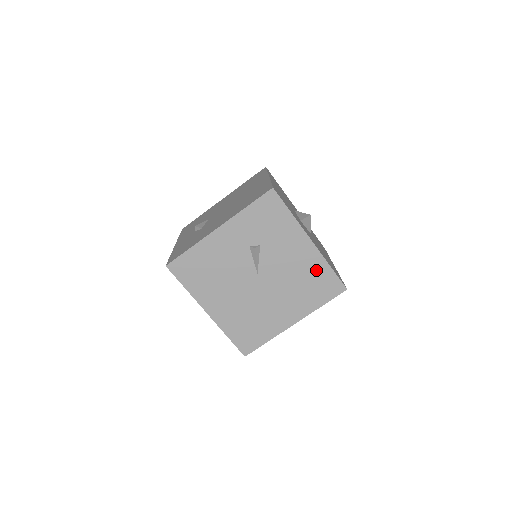
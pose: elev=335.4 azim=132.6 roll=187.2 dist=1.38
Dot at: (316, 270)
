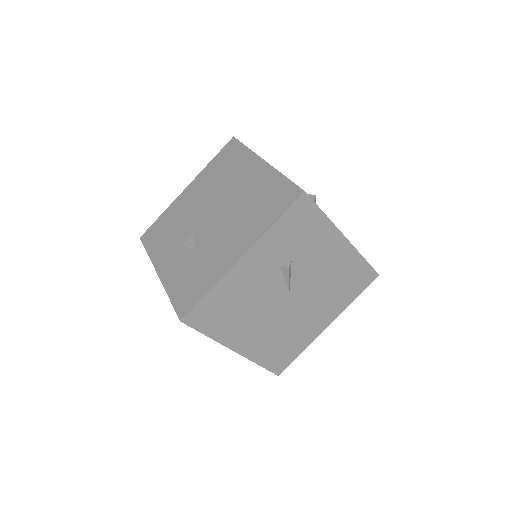
Dot at: (350, 267)
